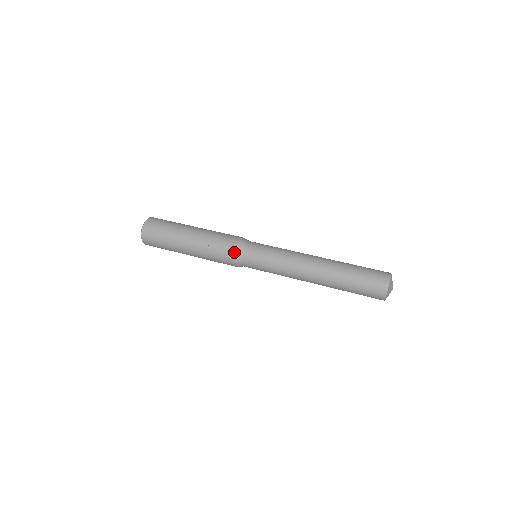
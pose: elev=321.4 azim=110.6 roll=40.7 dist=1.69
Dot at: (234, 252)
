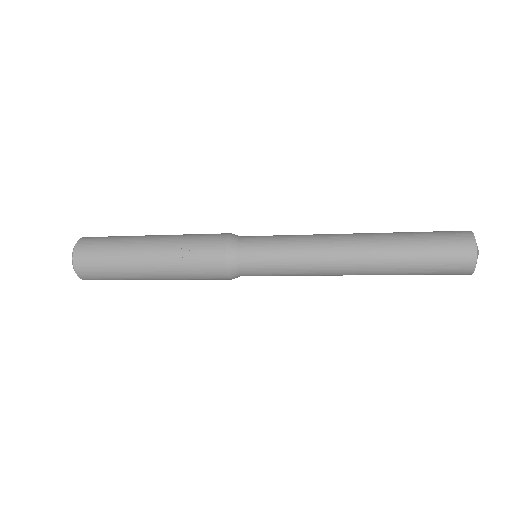
Dot at: (222, 258)
